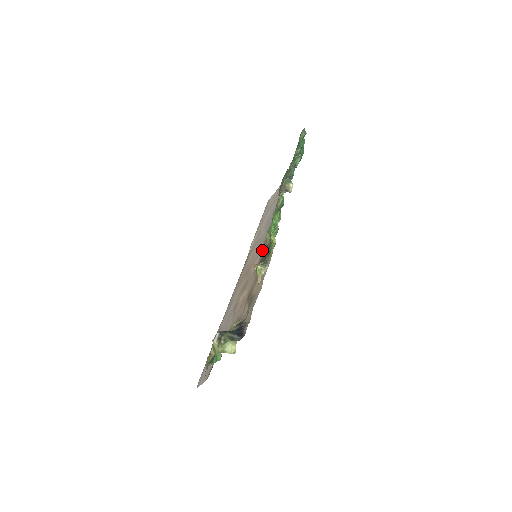
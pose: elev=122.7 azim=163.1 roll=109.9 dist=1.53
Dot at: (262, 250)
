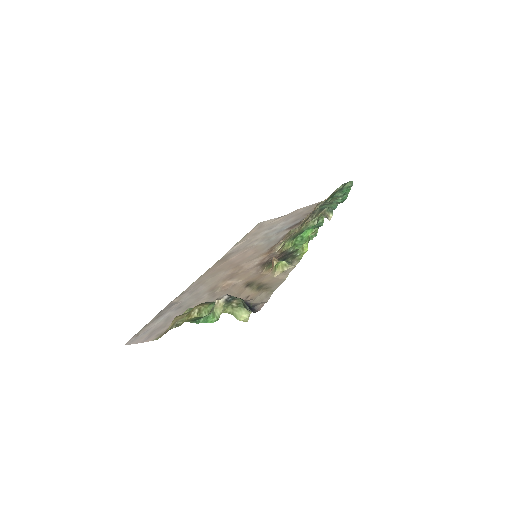
Dot at: (267, 254)
